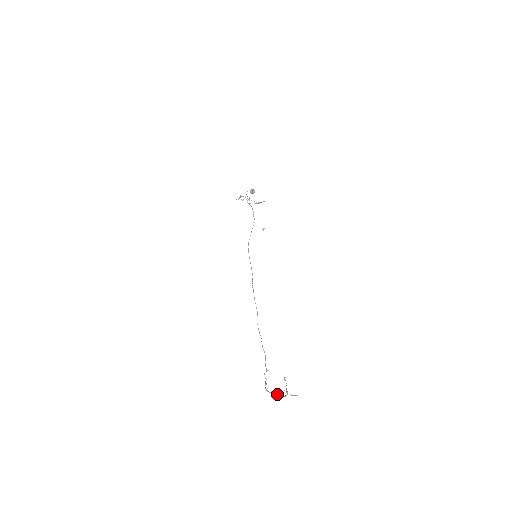
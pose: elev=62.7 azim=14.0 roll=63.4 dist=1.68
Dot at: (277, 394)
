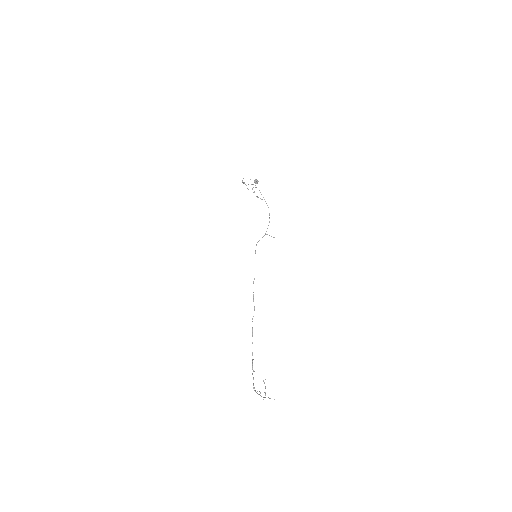
Dot at: (260, 395)
